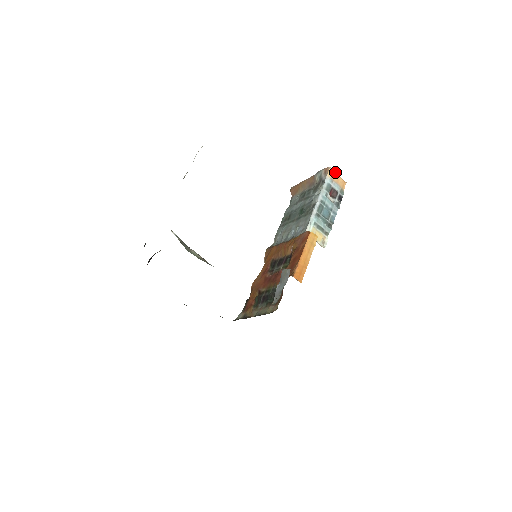
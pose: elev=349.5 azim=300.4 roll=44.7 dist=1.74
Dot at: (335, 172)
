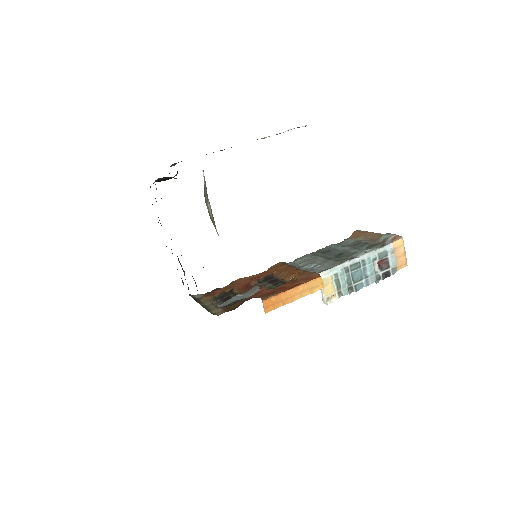
Dot at: occluded
